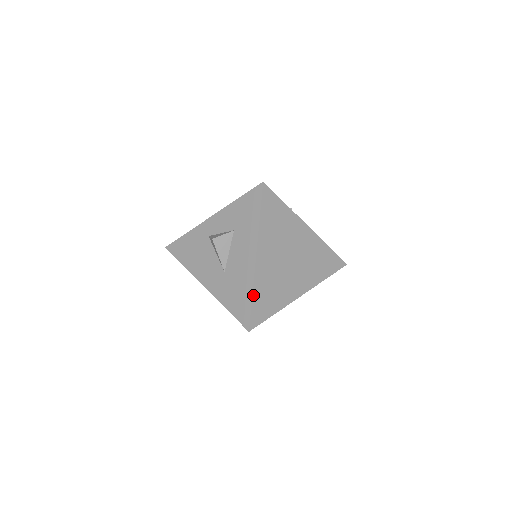
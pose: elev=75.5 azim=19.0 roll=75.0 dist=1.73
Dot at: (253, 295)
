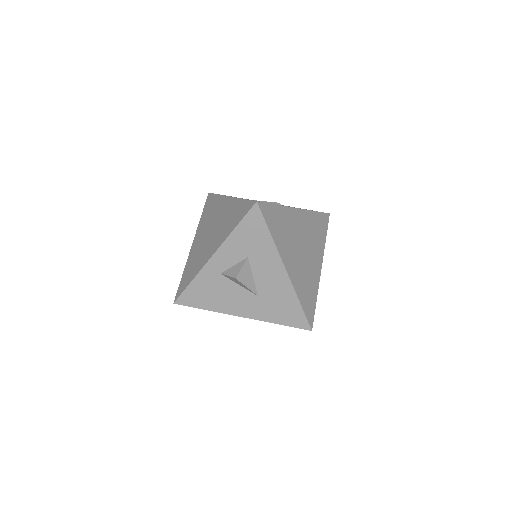
Dot at: (300, 301)
